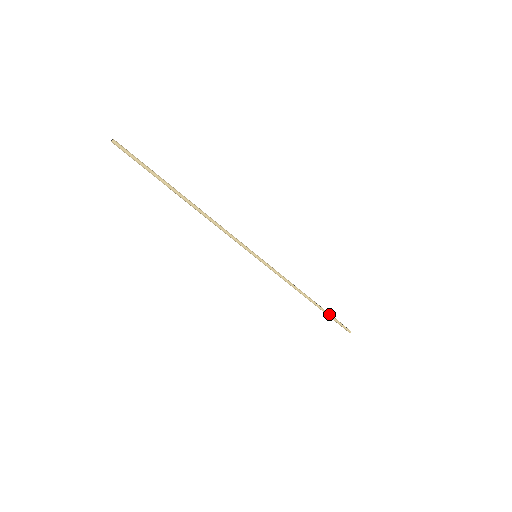
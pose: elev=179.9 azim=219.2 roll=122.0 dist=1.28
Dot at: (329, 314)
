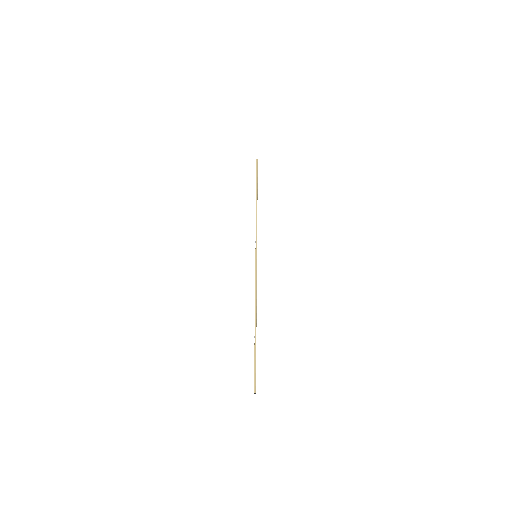
Dot at: occluded
